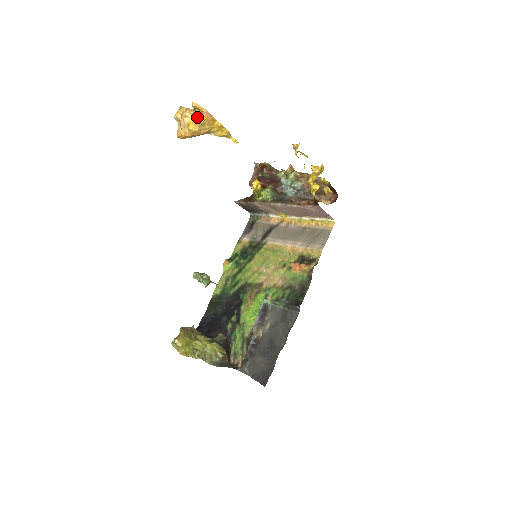
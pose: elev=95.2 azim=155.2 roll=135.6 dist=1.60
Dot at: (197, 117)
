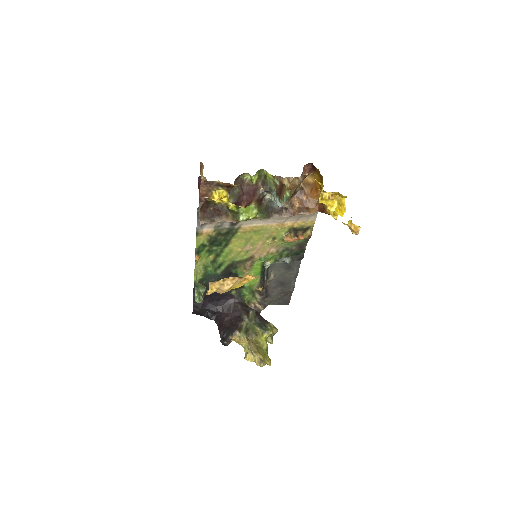
Dot at: occluded
